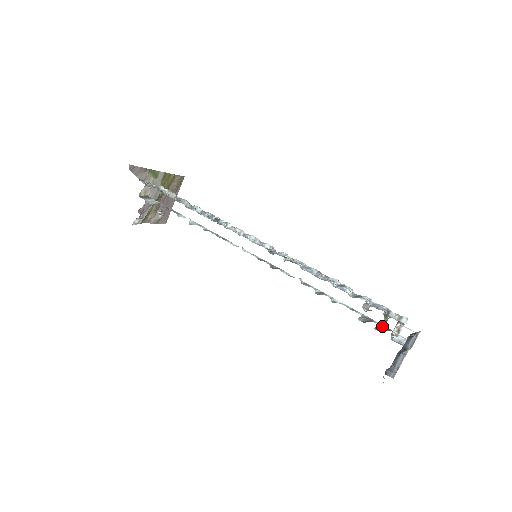
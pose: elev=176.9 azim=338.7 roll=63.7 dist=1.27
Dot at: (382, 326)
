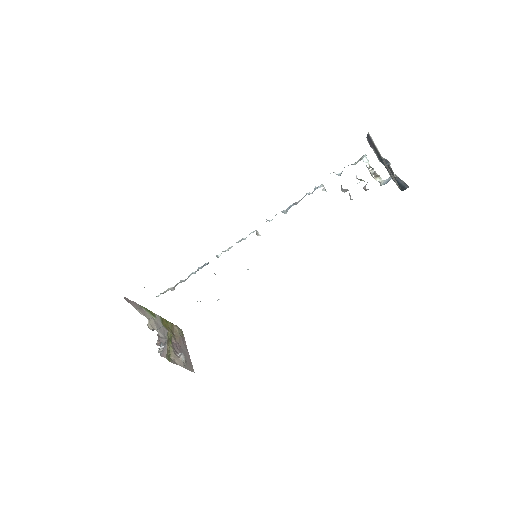
Dot at: occluded
